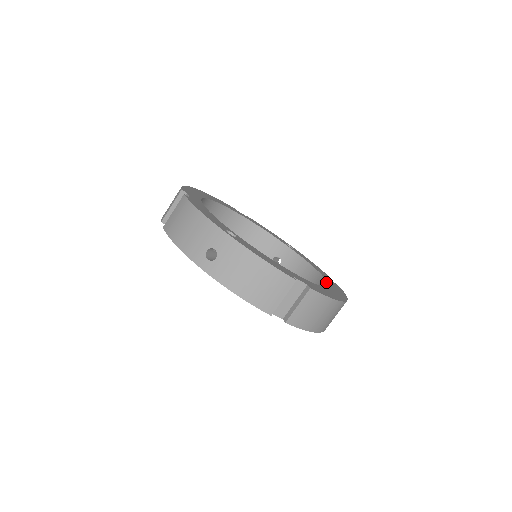
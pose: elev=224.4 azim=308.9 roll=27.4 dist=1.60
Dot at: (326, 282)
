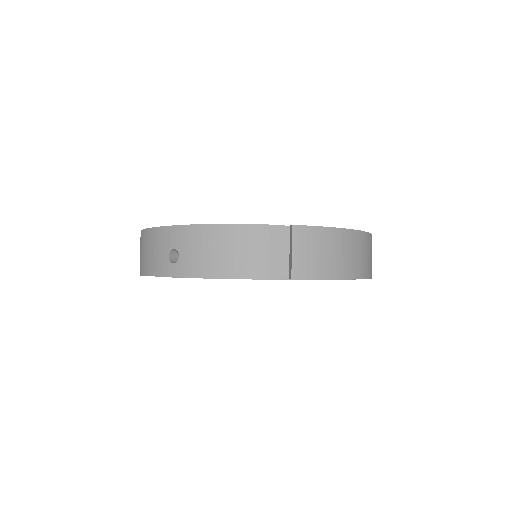
Dot at: occluded
